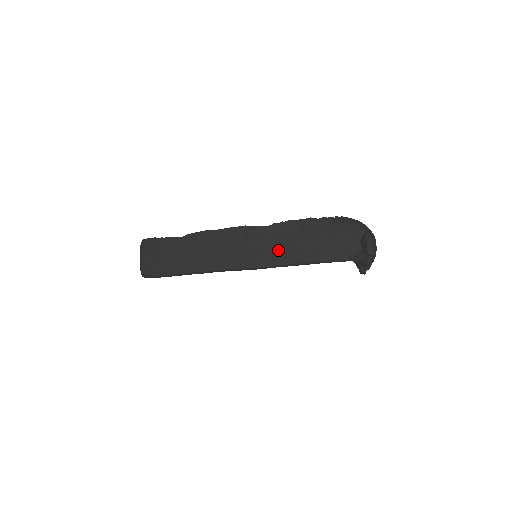
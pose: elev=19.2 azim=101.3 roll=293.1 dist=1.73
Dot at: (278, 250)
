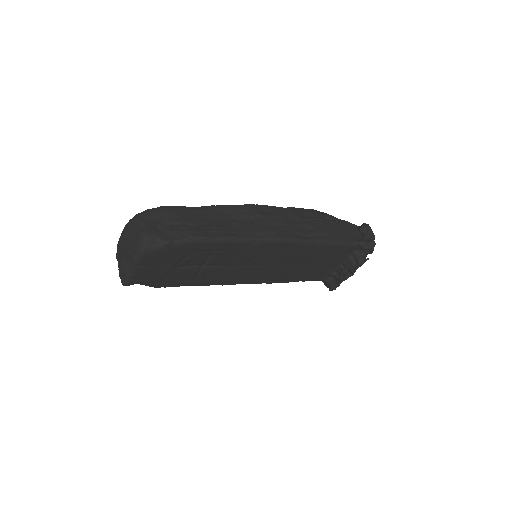
Dot at: (299, 228)
